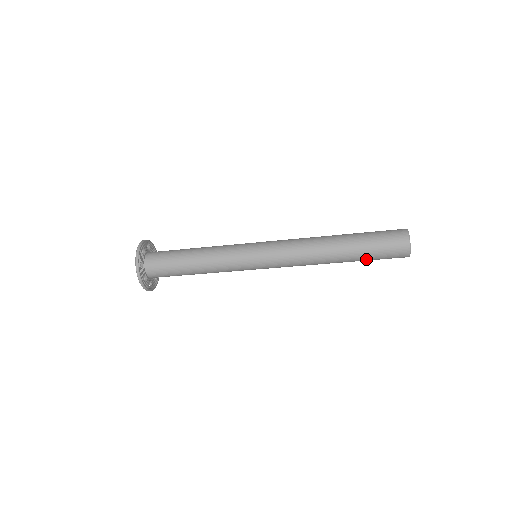
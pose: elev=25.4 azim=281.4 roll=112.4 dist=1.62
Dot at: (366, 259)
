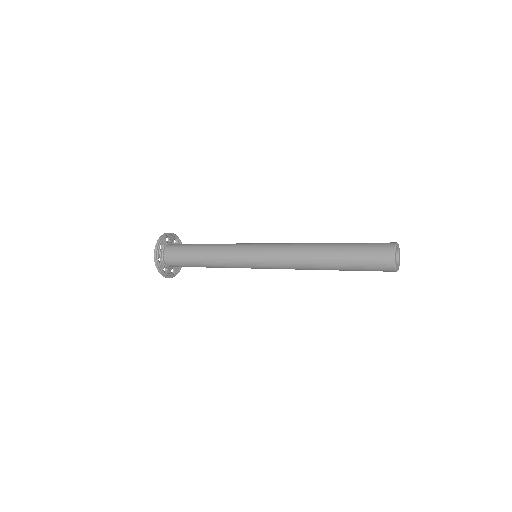
Dot at: (352, 265)
